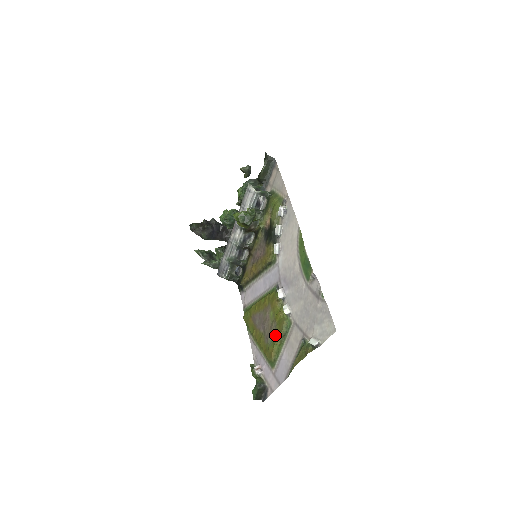
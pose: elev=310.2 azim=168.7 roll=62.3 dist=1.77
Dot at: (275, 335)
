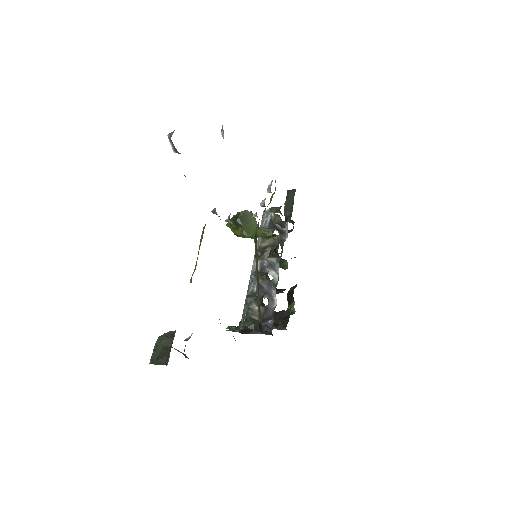
Dot at: occluded
